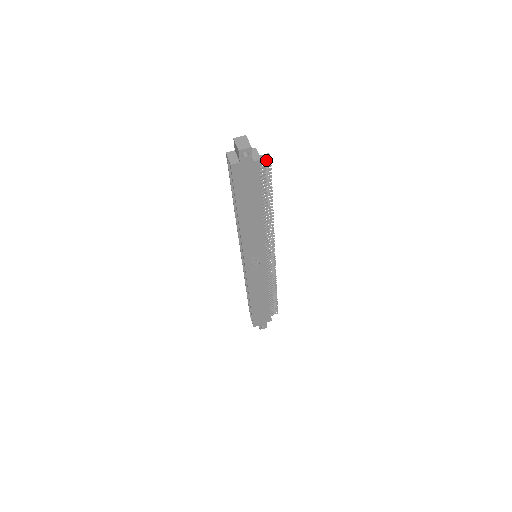
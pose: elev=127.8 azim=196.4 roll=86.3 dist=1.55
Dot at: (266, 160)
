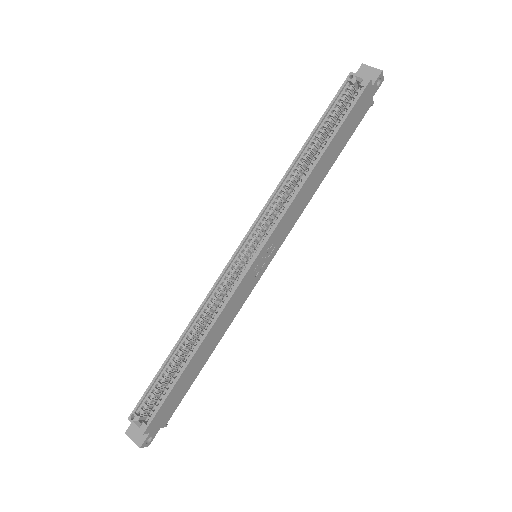
Dot at: occluded
